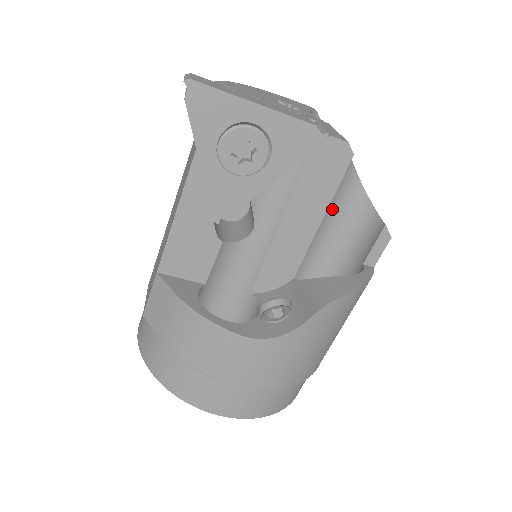
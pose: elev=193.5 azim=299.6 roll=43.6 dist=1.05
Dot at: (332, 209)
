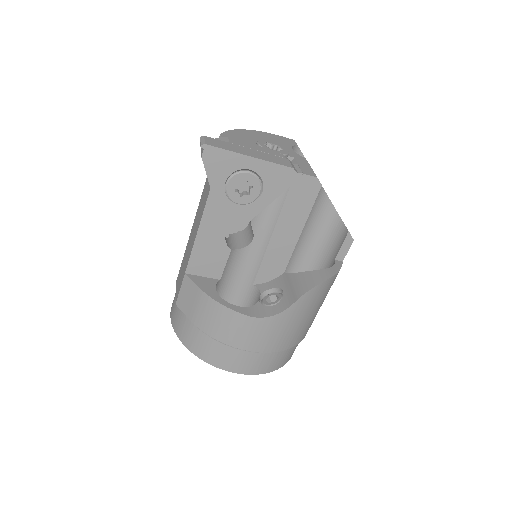
Dot at: (310, 220)
